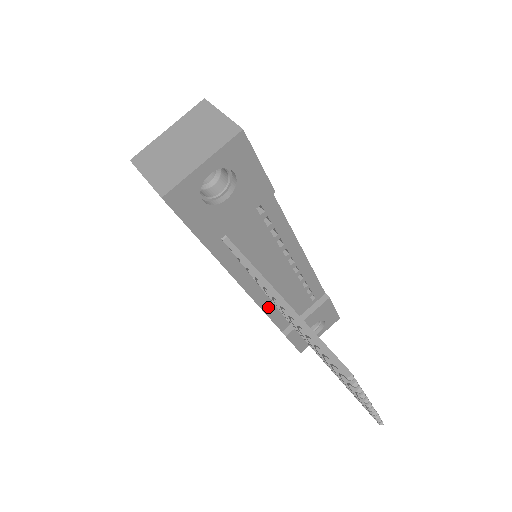
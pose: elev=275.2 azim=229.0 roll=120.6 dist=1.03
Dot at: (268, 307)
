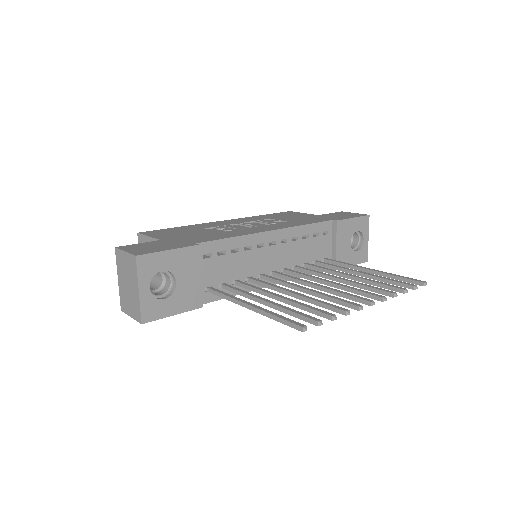
Dot at: occluded
